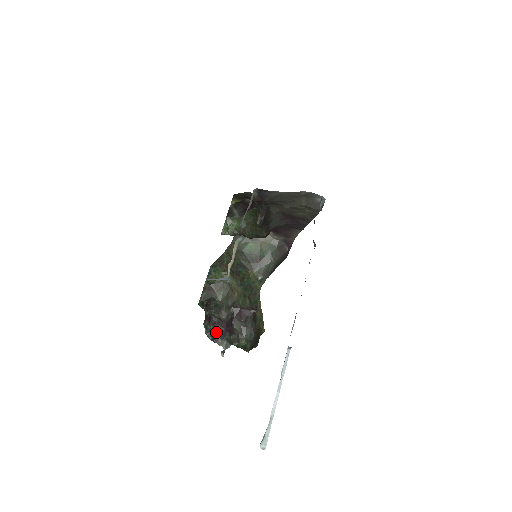
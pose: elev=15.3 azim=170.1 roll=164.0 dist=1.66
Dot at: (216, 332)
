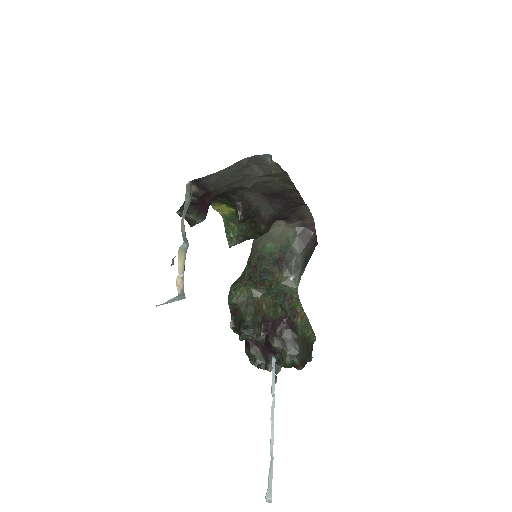
Dot at: (259, 357)
